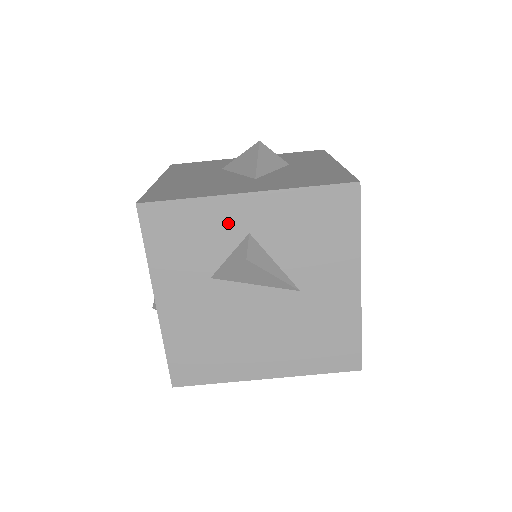
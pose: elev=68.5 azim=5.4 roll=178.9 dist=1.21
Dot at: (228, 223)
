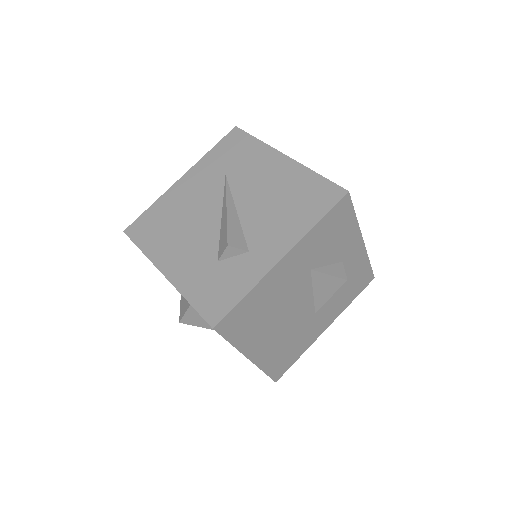
Dot at: (346, 247)
